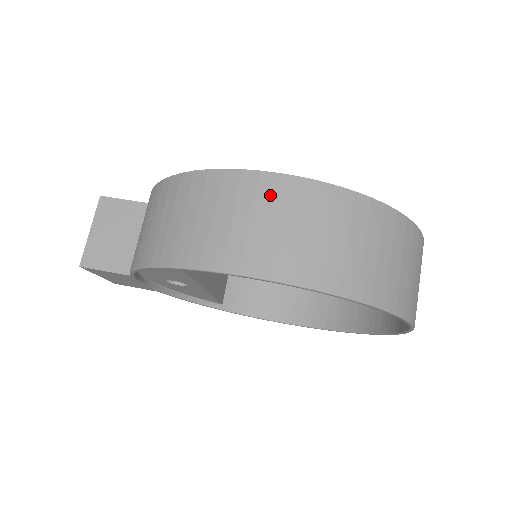
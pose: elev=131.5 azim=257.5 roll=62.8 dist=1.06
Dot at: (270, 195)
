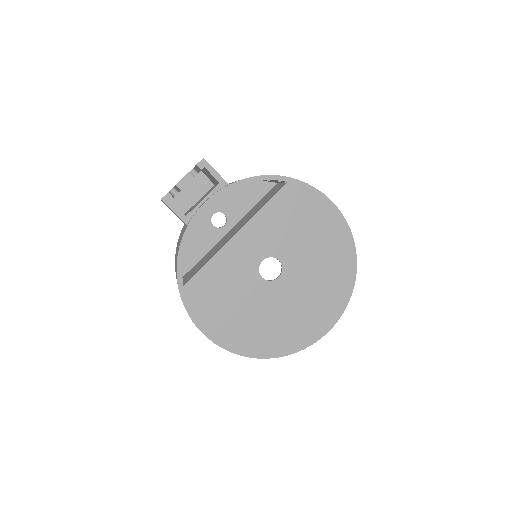
Dot at: occluded
